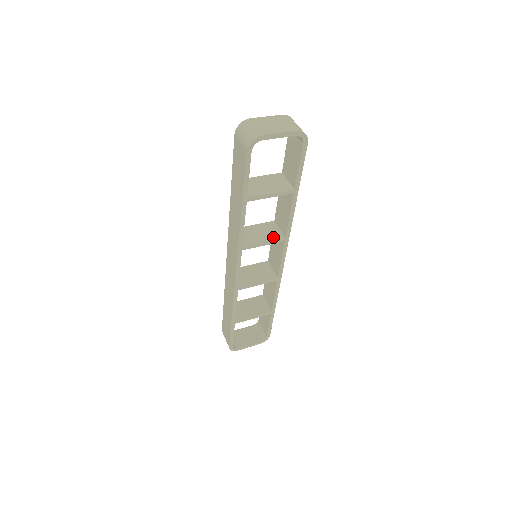
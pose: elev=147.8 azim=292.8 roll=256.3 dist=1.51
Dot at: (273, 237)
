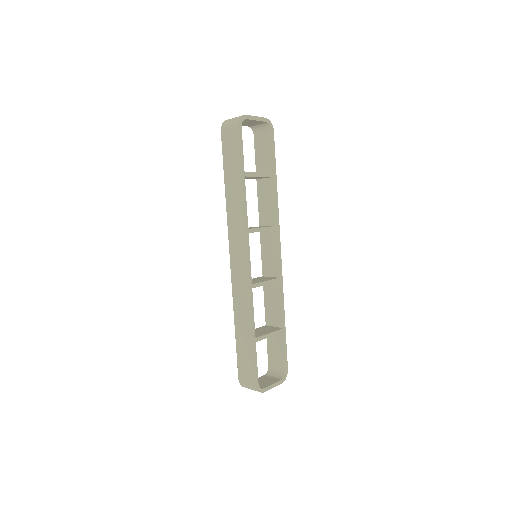
Dot at: (267, 226)
